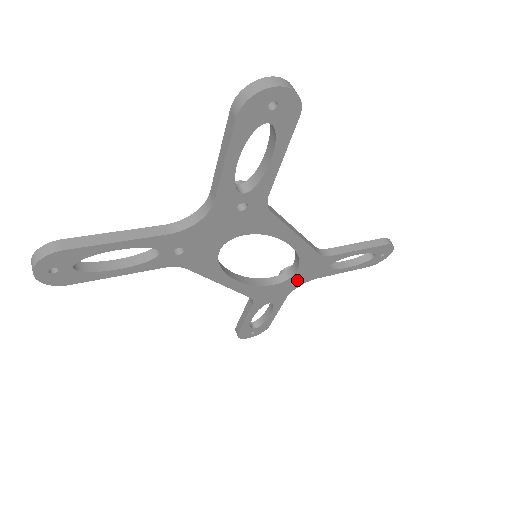
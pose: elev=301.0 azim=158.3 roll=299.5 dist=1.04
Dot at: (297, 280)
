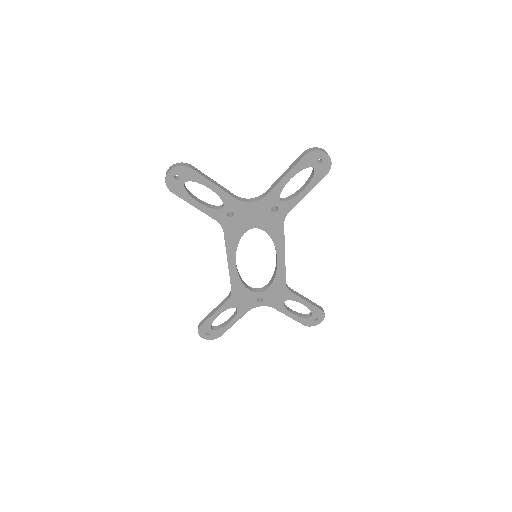
Dot at: (263, 298)
